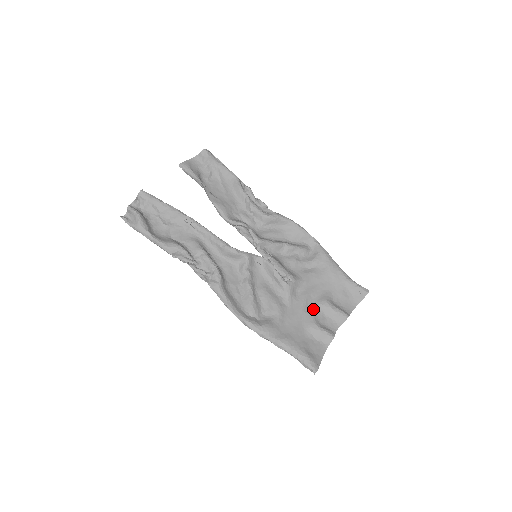
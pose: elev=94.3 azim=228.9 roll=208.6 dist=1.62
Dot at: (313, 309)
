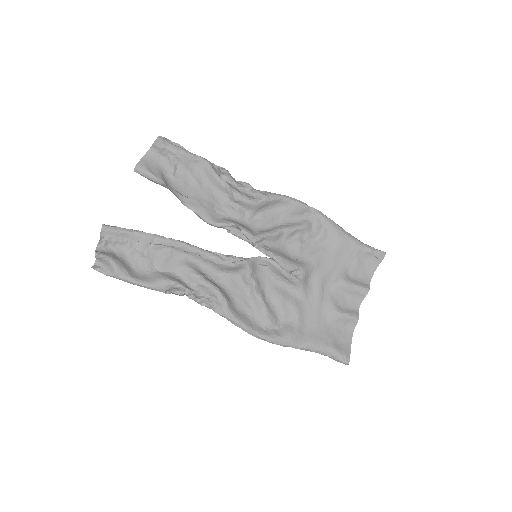
Dot at: (330, 294)
